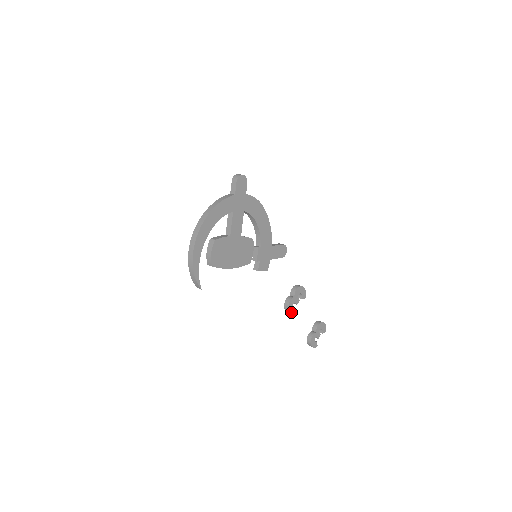
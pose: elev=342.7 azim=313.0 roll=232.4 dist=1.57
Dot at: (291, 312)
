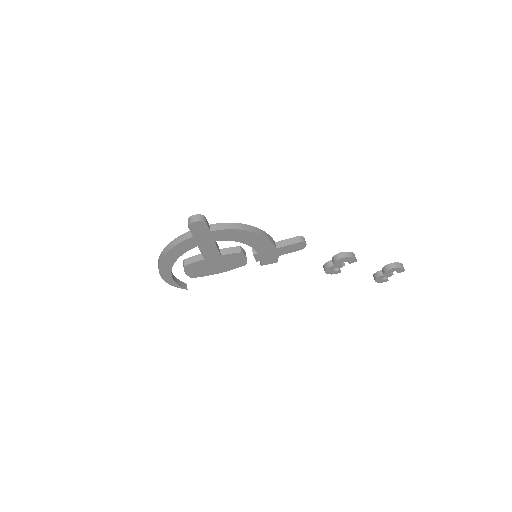
Dot at: (331, 273)
